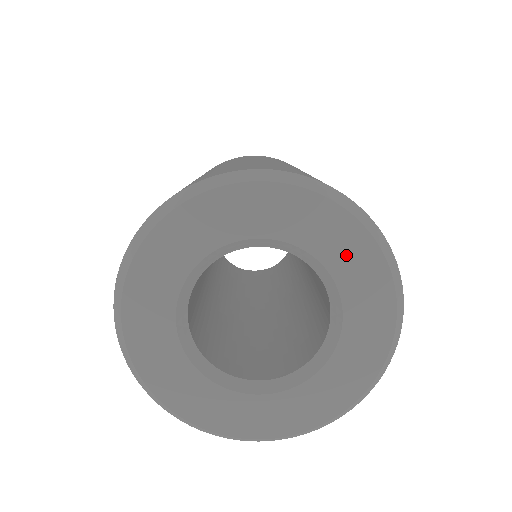
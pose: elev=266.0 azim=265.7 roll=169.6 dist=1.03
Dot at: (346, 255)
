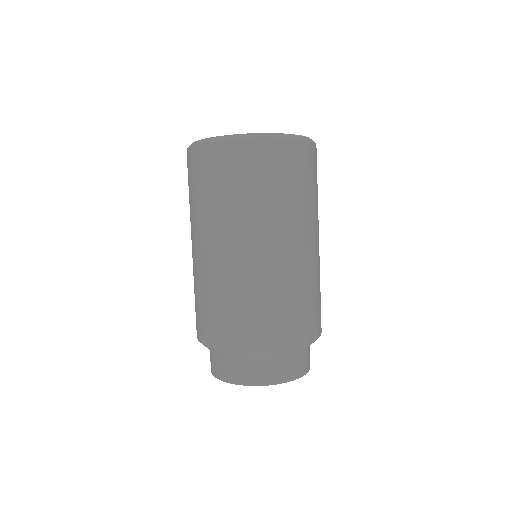
Dot at: occluded
